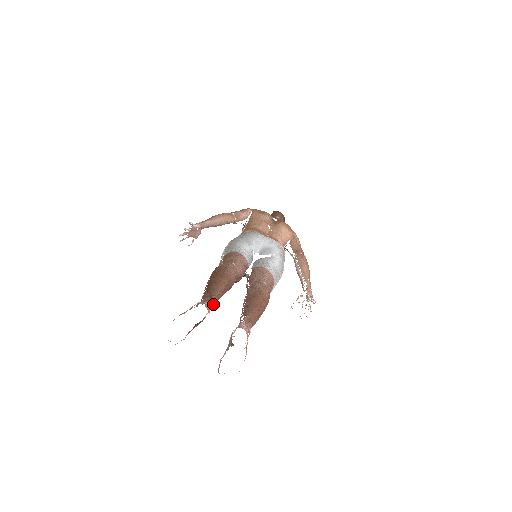
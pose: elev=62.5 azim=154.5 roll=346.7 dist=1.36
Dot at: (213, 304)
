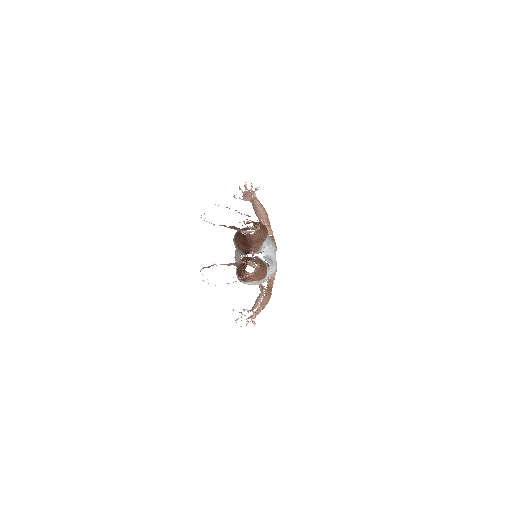
Dot at: (249, 233)
